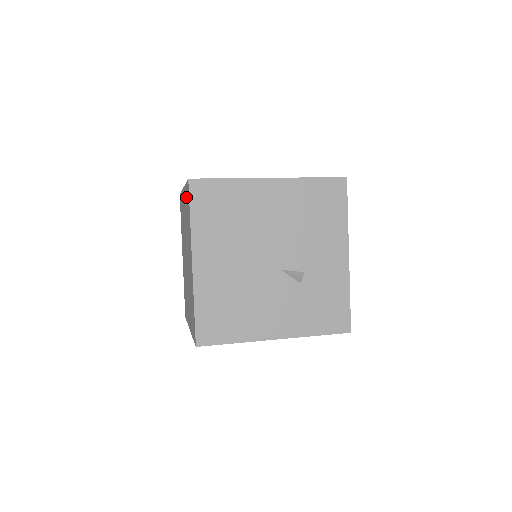
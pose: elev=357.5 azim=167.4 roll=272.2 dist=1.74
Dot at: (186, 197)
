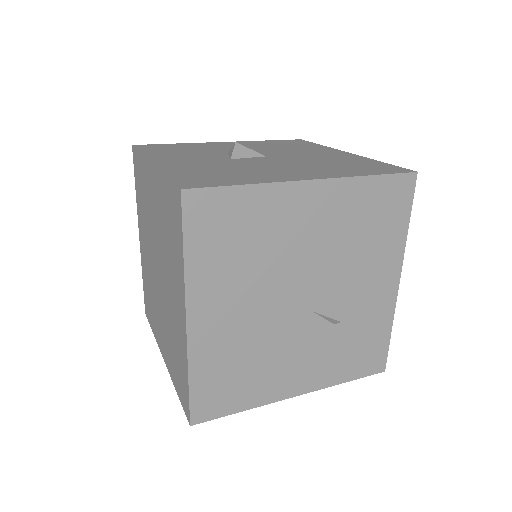
Dot at: (166, 199)
